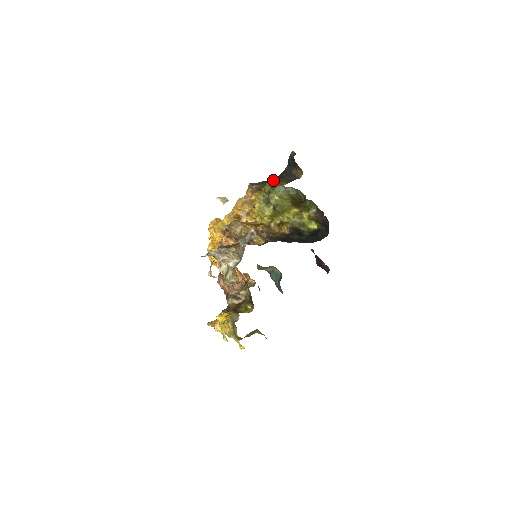
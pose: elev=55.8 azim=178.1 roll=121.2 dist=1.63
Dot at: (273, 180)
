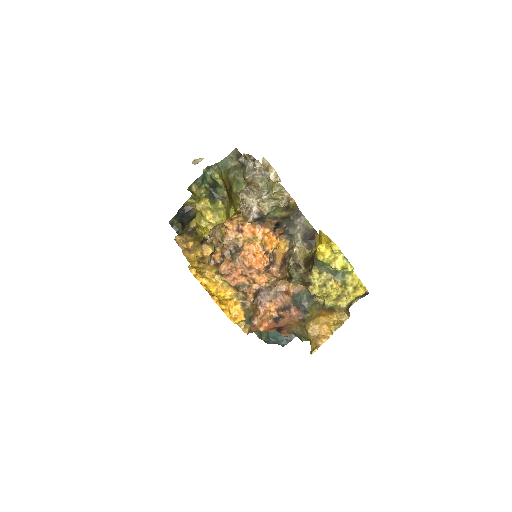
Dot at: (198, 180)
